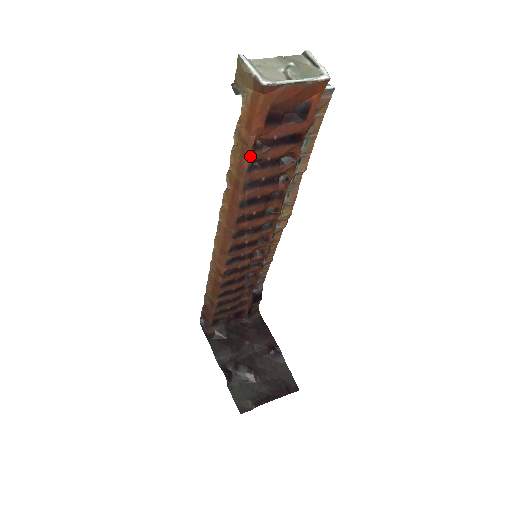
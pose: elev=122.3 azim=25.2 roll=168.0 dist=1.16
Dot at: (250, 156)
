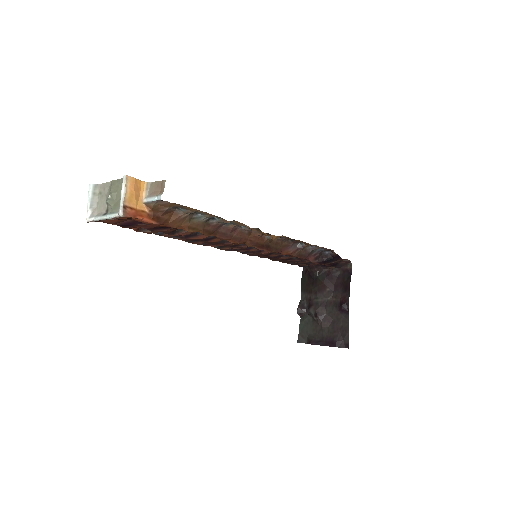
Dot at: (147, 233)
